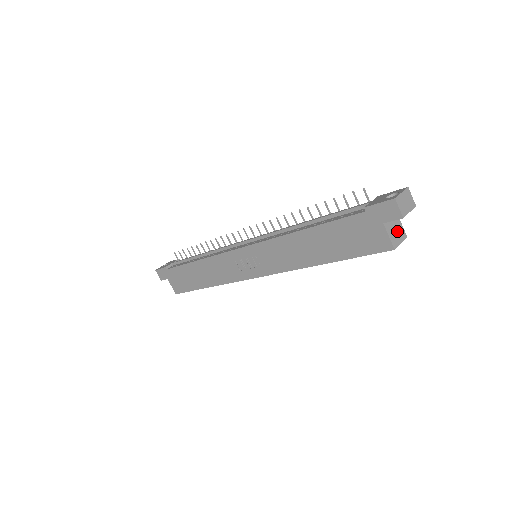
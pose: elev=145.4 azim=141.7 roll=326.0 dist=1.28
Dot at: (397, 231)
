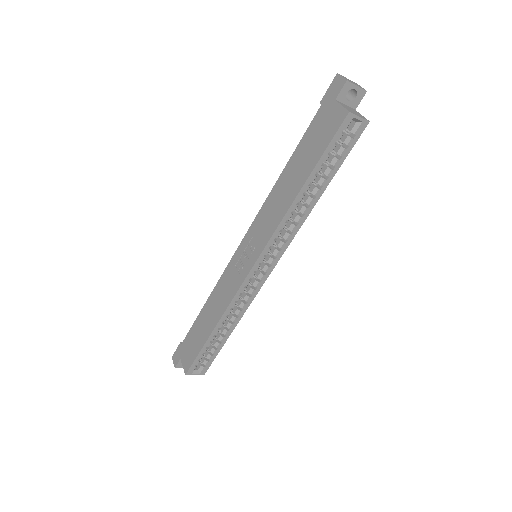
Dot at: (355, 112)
